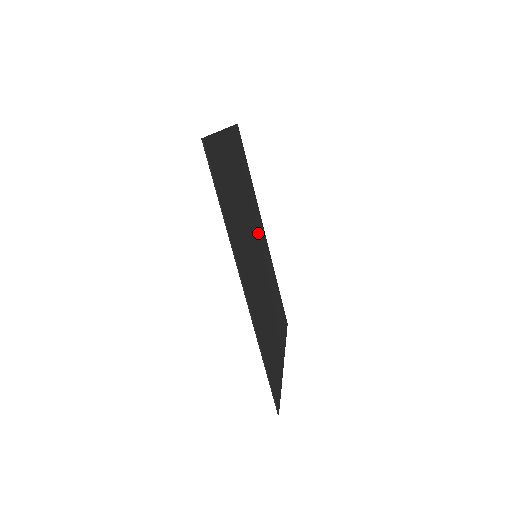
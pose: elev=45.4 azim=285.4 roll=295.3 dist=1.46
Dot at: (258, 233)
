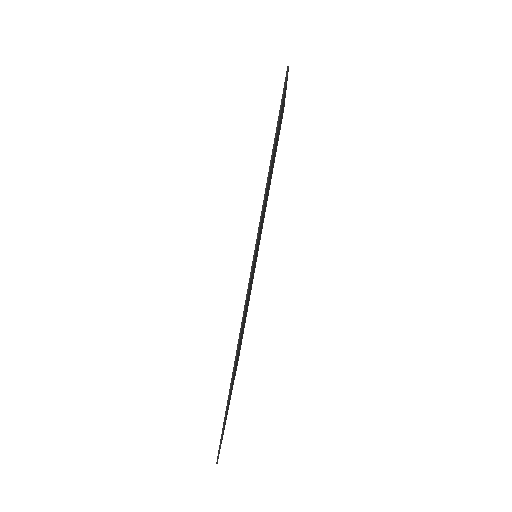
Dot at: occluded
